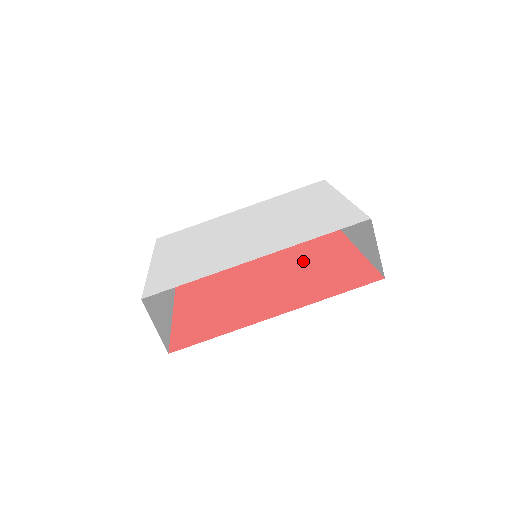
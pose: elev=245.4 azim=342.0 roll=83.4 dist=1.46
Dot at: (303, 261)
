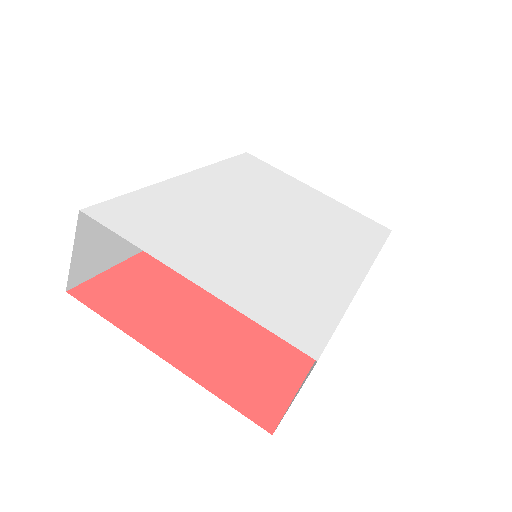
Dot at: occluded
